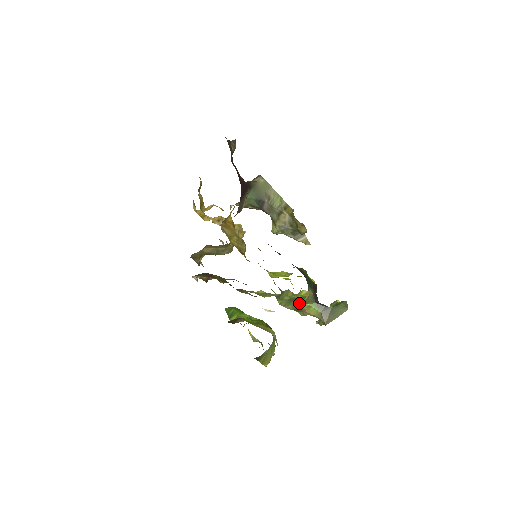
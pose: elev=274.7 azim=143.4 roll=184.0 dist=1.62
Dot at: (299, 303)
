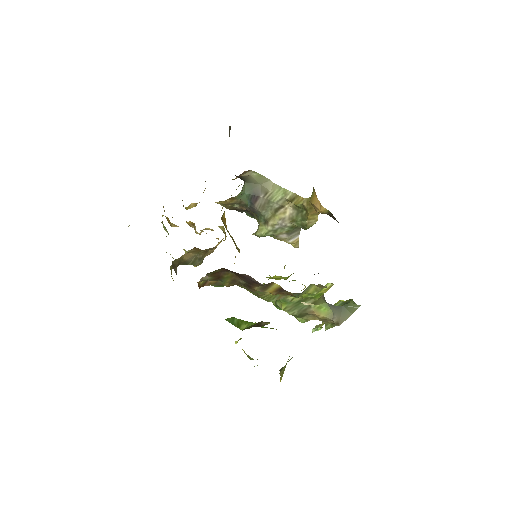
Dot at: (308, 305)
